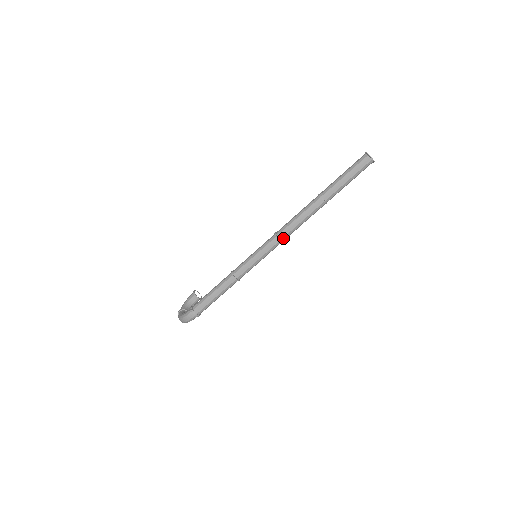
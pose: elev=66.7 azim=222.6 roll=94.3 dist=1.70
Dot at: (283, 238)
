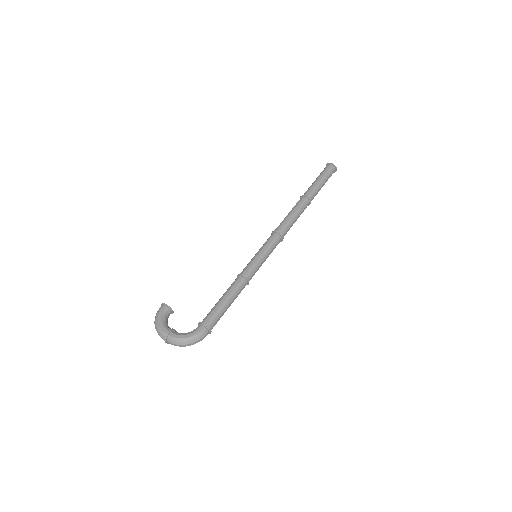
Dot at: (283, 237)
